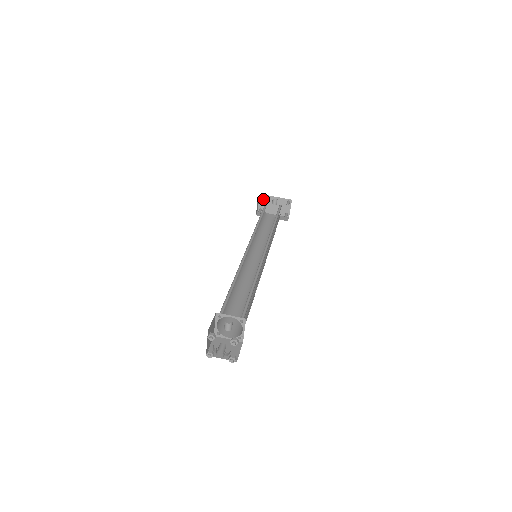
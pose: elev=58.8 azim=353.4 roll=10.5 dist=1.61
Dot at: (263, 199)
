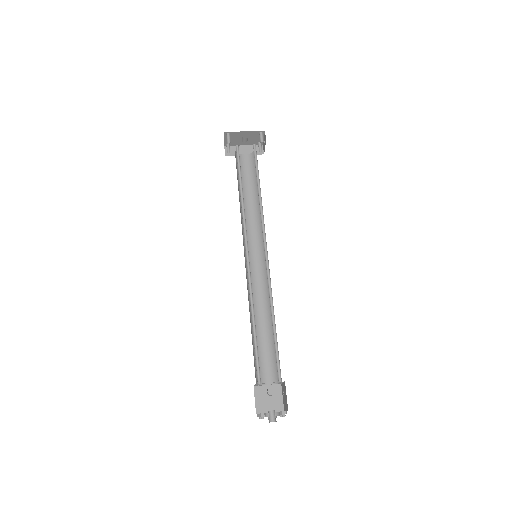
Dot at: (229, 135)
